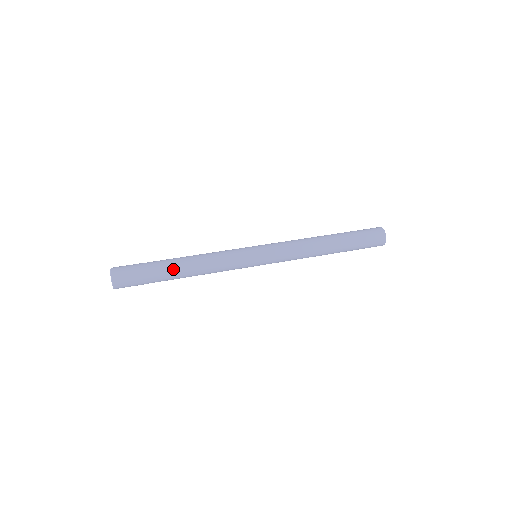
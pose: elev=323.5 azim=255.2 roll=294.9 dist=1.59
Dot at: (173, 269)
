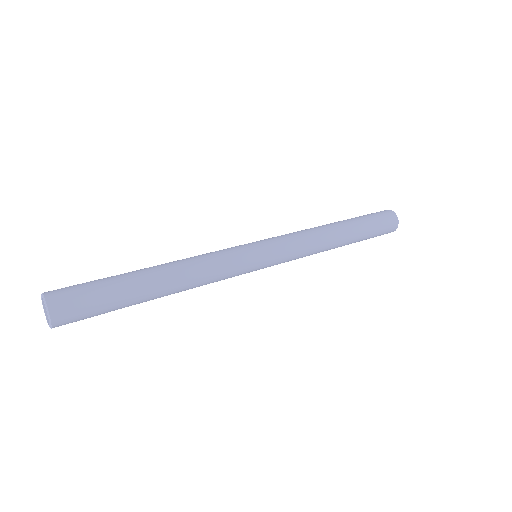
Dot at: (150, 295)
